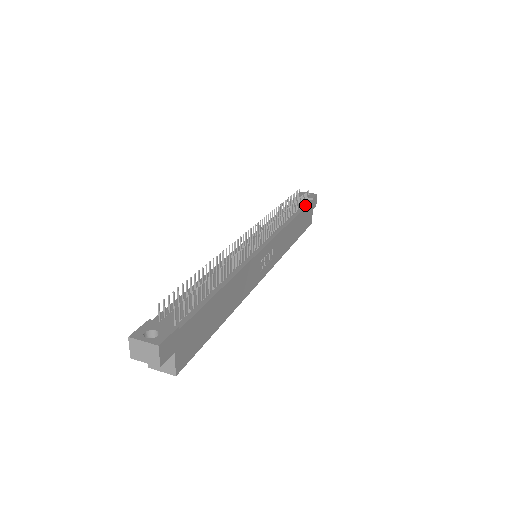
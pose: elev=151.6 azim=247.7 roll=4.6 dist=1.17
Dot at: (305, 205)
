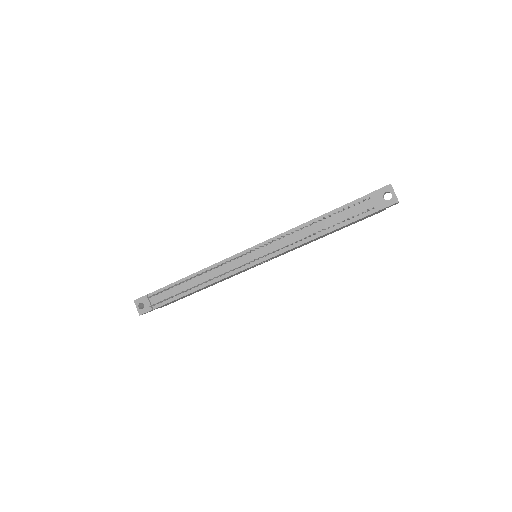
Dot at: (357, 218)
